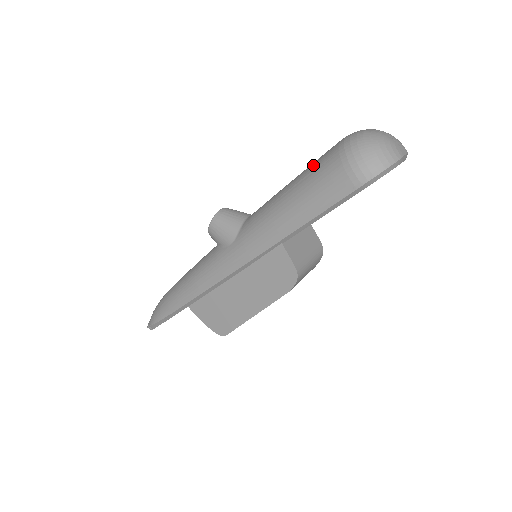
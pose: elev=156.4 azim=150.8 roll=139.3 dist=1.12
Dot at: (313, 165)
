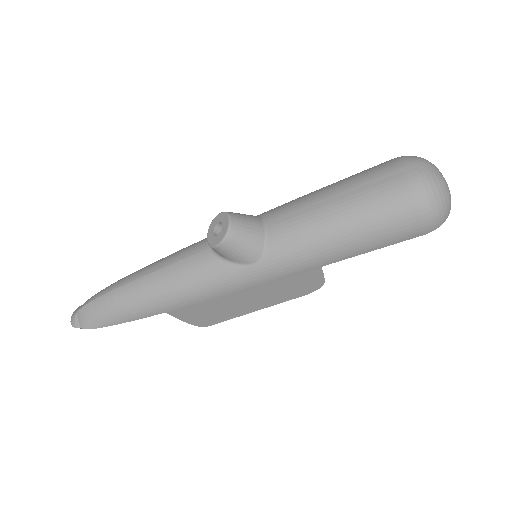
Dot at: (376, 200)
